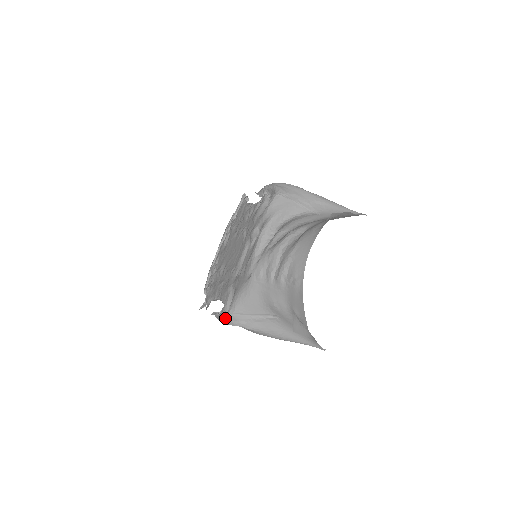
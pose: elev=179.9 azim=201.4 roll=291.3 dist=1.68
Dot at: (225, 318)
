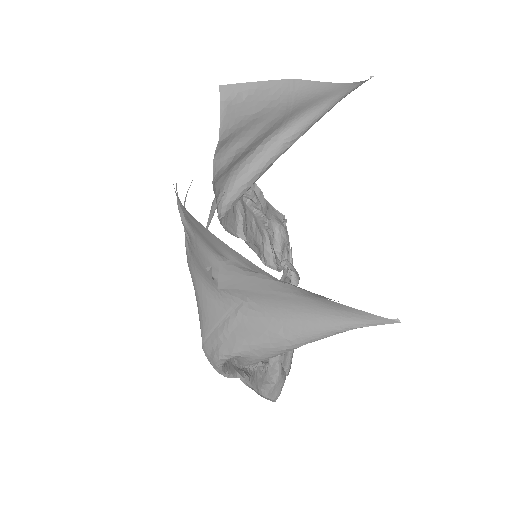
Dot at: (208, 360)
